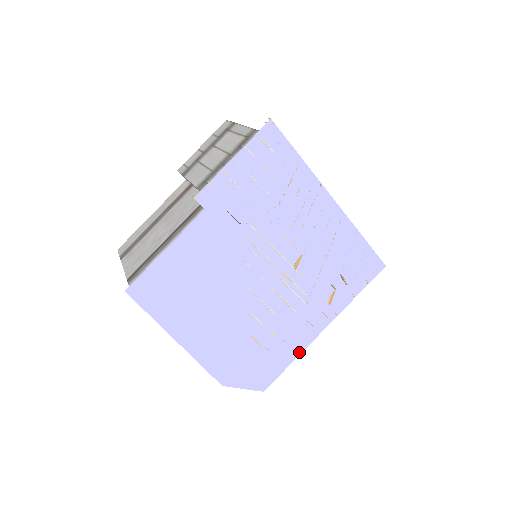
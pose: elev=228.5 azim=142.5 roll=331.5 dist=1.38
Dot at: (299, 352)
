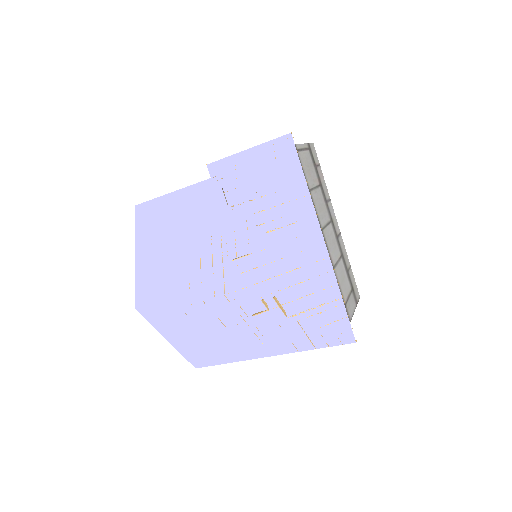
Dot at: (236, 357)
